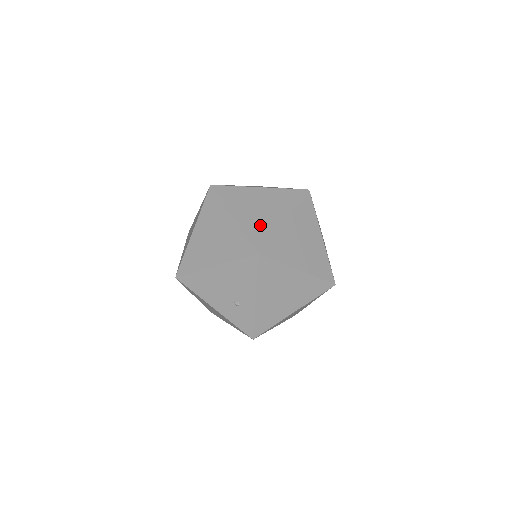
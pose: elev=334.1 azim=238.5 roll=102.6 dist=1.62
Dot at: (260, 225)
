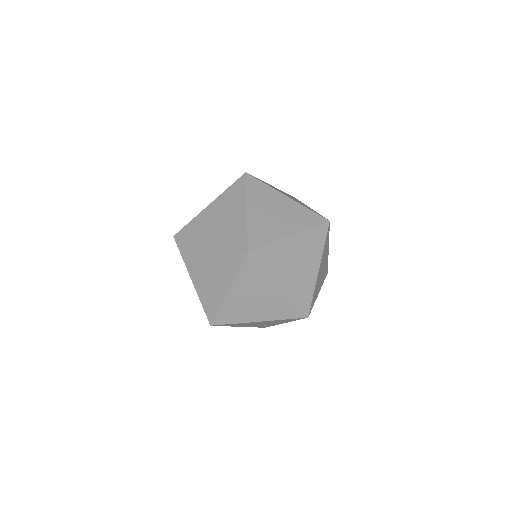
Dot at: (303, 286)
